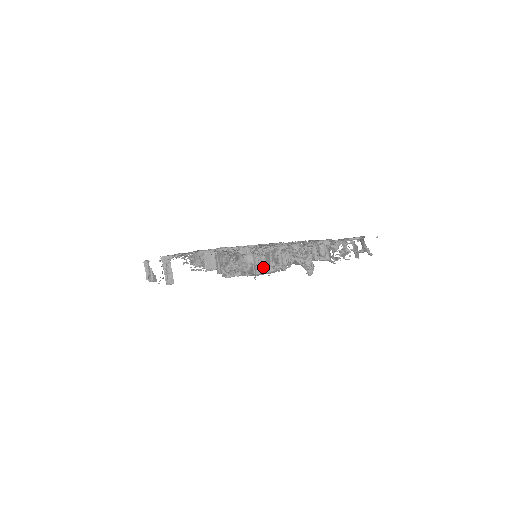
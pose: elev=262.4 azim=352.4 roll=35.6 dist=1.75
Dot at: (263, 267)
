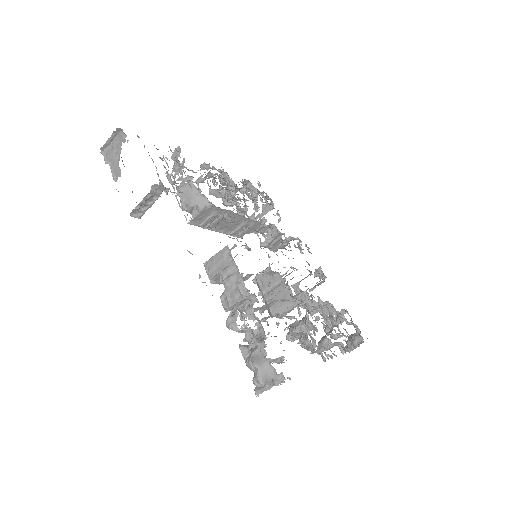
Dot at: (270, 362)
